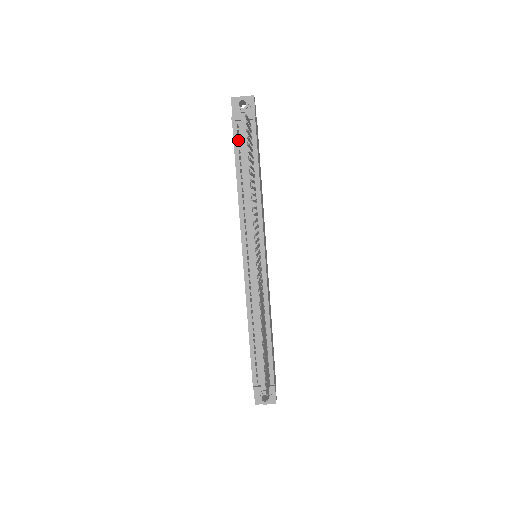
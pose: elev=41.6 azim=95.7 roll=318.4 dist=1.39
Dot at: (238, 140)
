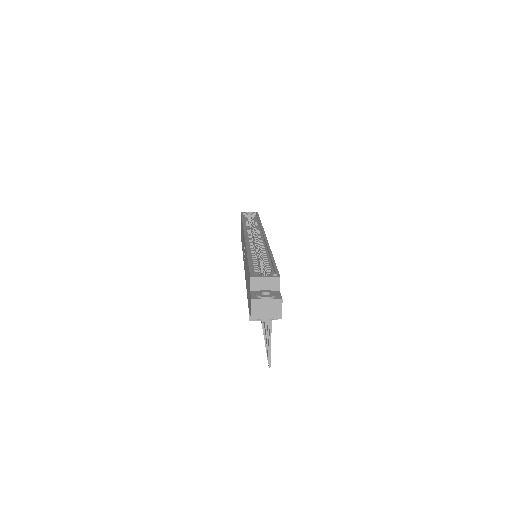
Dot at: occluded
